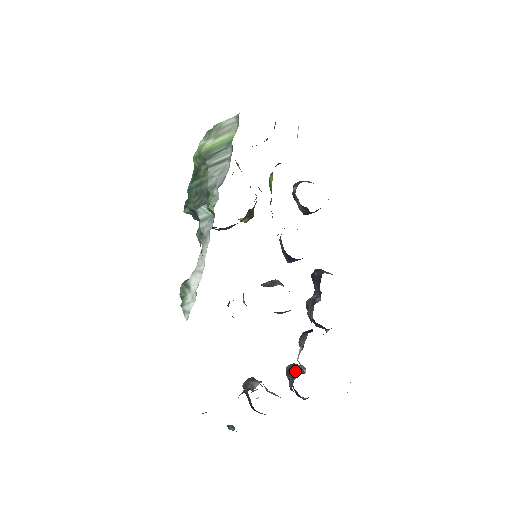
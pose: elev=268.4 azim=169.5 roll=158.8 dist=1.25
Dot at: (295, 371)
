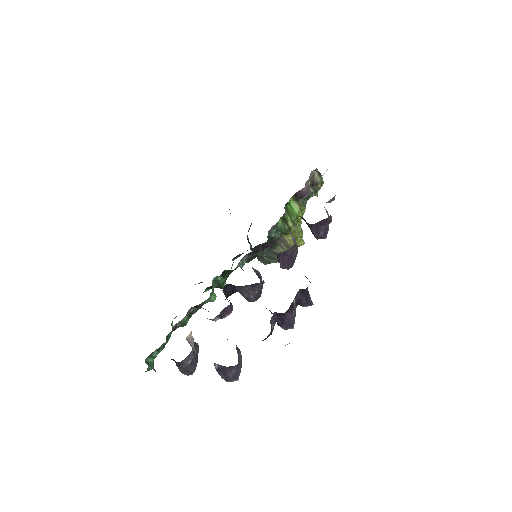
Dot at: occluded
